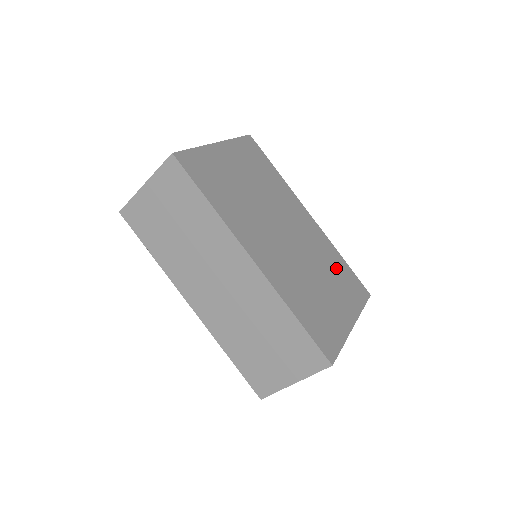
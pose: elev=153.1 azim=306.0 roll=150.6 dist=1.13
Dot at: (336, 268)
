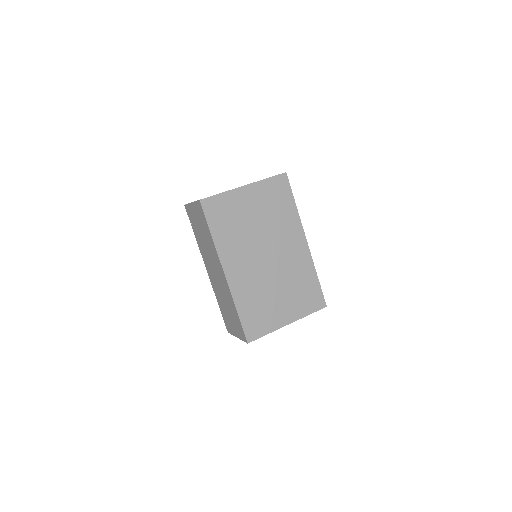
Dot at: (303, 284)
